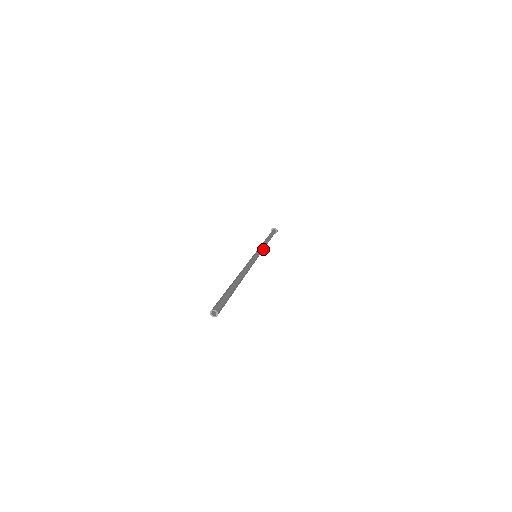
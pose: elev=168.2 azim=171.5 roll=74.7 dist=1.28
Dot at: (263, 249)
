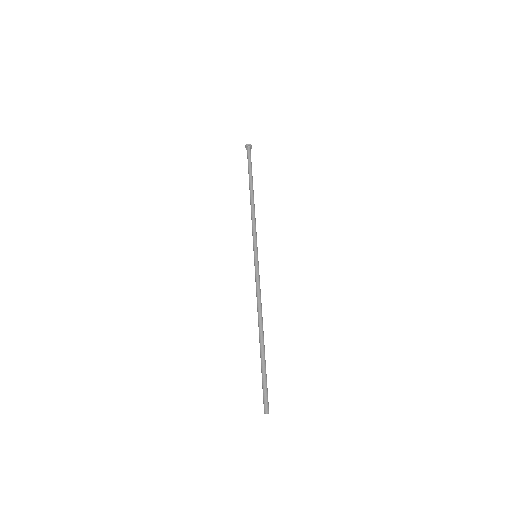
Dot at: occluded
